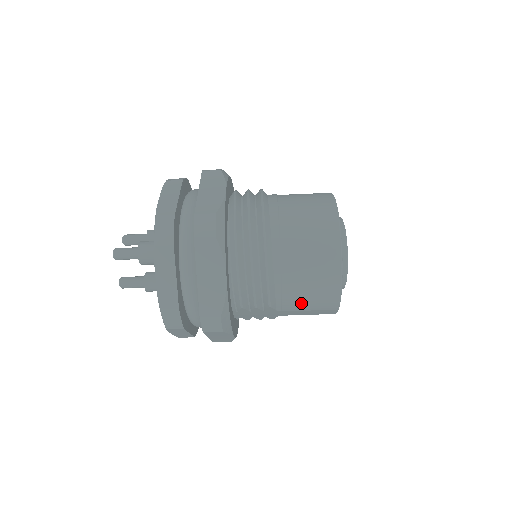
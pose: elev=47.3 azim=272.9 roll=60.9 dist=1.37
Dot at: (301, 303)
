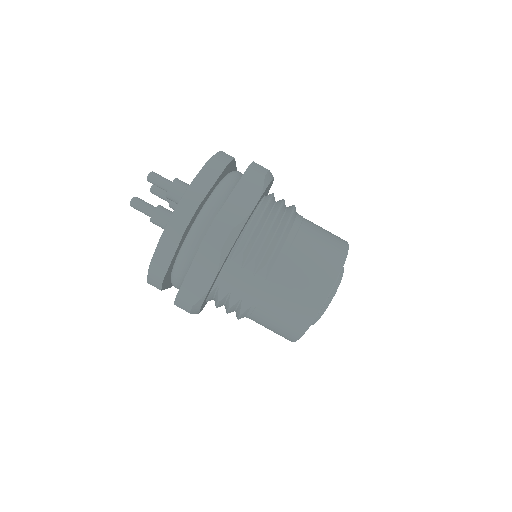
Dot at: (292, 283)
